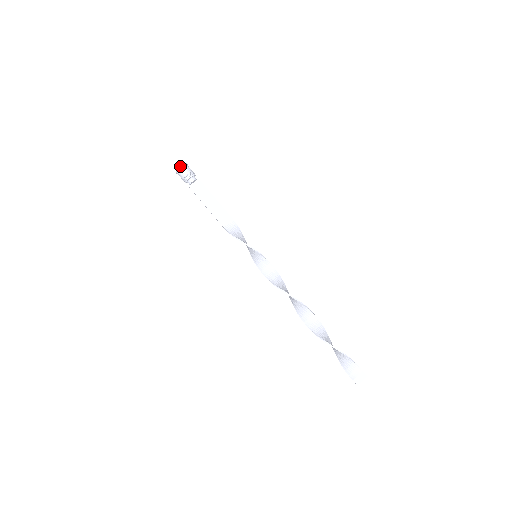
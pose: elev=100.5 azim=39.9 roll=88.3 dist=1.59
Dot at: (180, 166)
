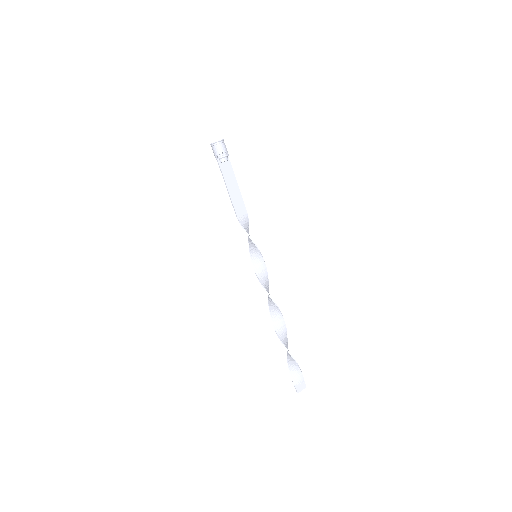
Dot at: (220, 140)
